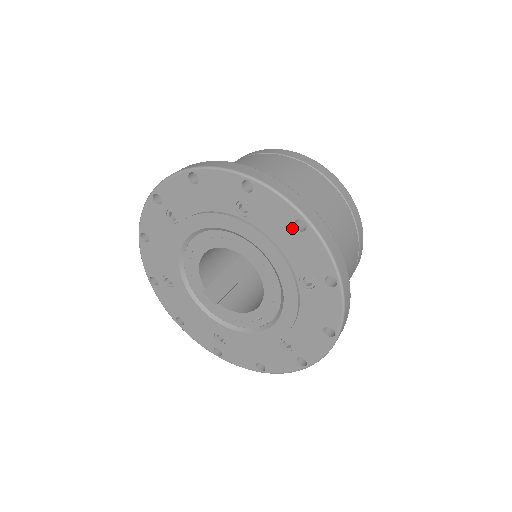
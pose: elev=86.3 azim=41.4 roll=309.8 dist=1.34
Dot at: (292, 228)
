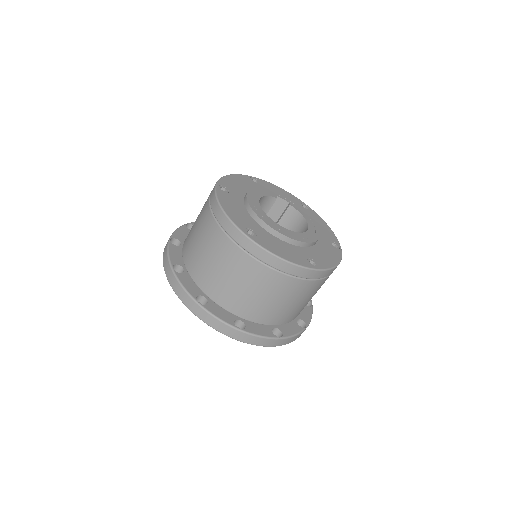
Dot at: occluded
